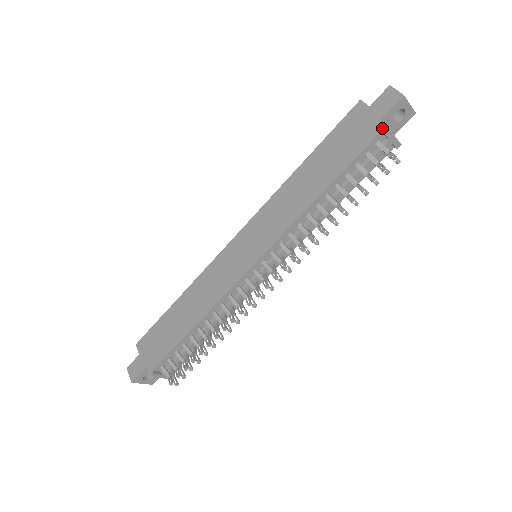
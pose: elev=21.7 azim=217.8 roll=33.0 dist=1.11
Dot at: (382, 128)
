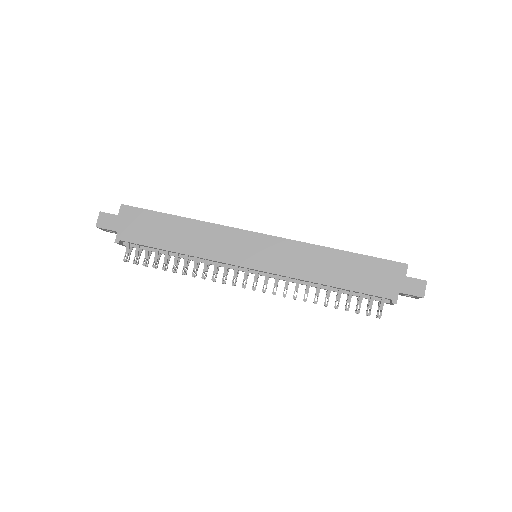
Dot at: (395, 299)
